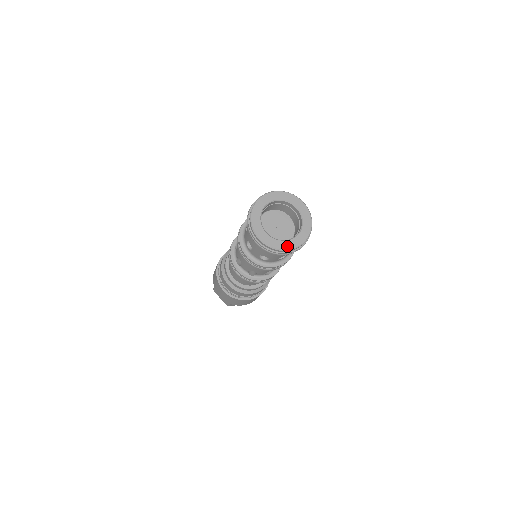
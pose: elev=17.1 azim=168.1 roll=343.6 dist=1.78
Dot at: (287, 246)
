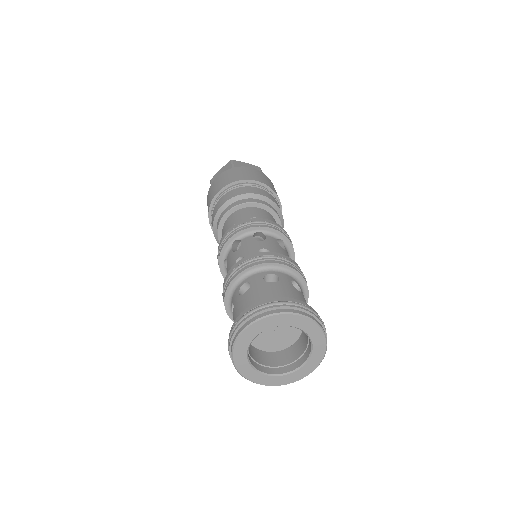
Dot at: (265, 381)
